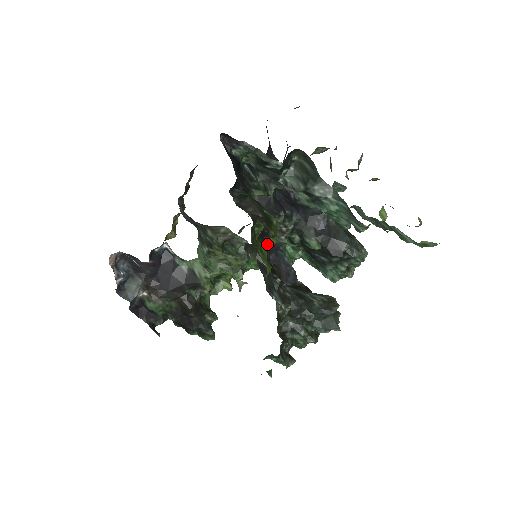
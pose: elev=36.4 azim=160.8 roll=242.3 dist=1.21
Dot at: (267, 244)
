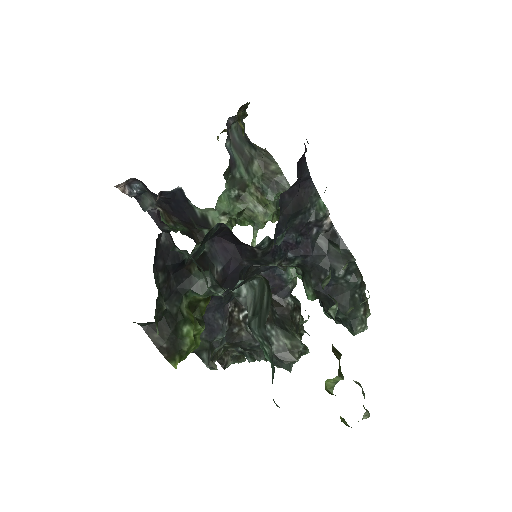
Dot at: occluded
